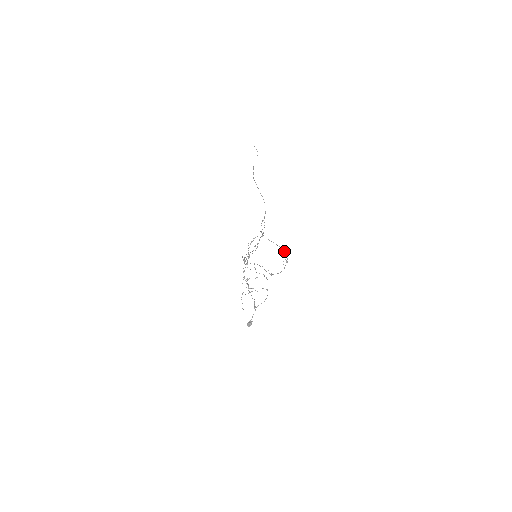
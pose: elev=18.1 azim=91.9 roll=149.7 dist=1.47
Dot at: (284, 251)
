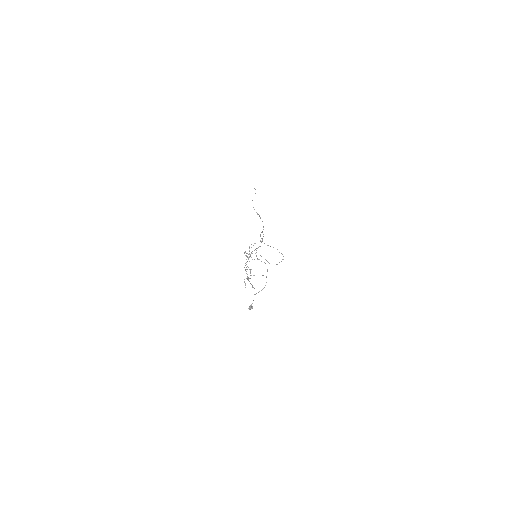
Dot at: occluded
